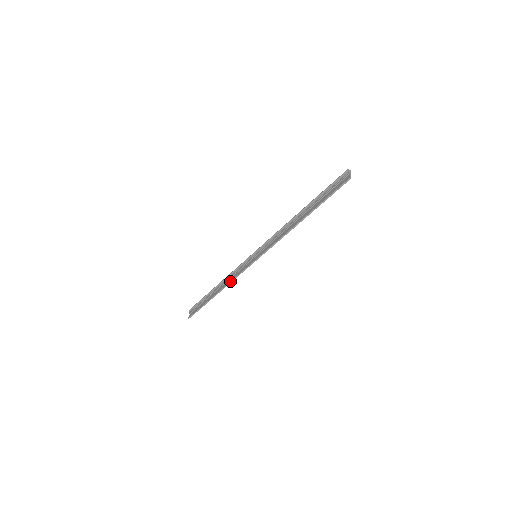
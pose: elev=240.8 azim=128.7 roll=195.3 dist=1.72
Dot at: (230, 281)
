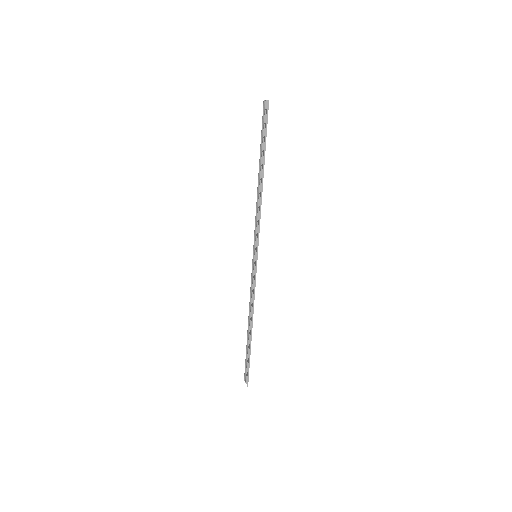
Dot at: (252, 303)
